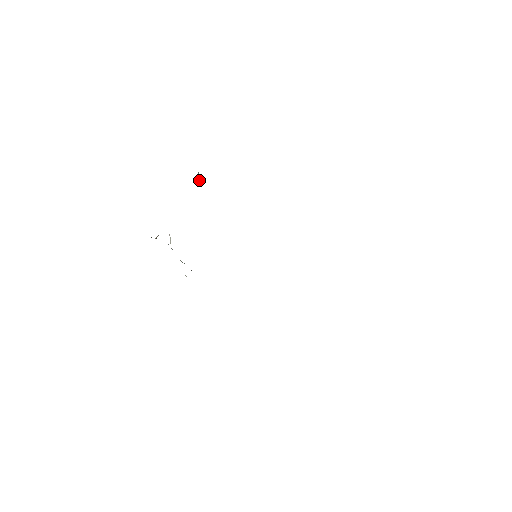
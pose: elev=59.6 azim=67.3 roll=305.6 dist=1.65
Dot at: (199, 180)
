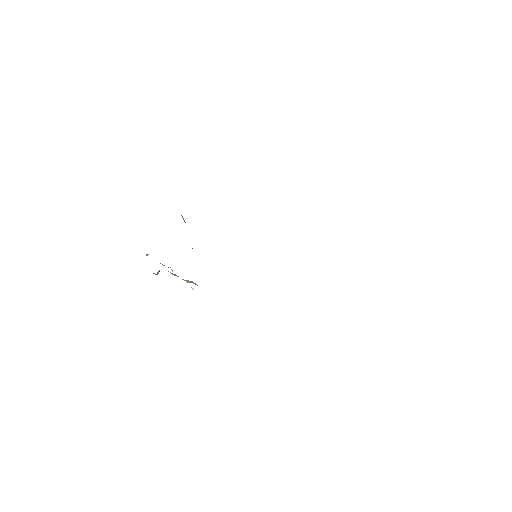
Dot at: (184, 221)
